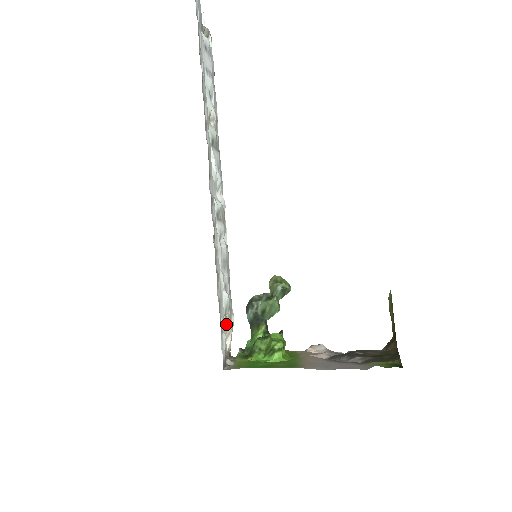
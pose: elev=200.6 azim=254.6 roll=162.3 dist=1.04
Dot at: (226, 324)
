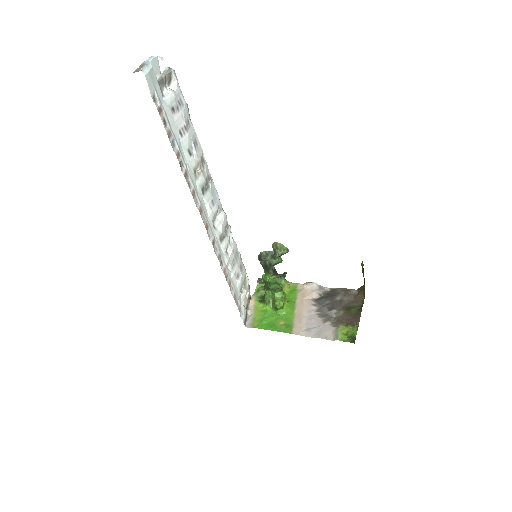
Dot at: (243, 296)
